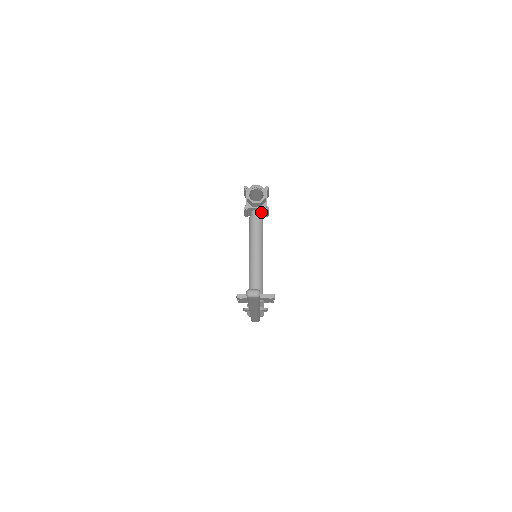
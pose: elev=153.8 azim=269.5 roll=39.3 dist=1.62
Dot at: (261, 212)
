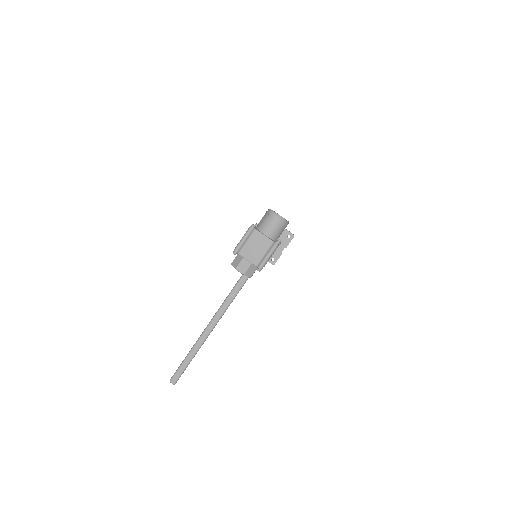
Dot at: occluded
